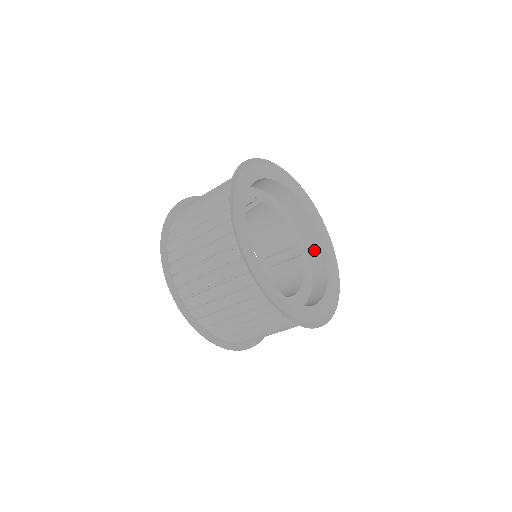
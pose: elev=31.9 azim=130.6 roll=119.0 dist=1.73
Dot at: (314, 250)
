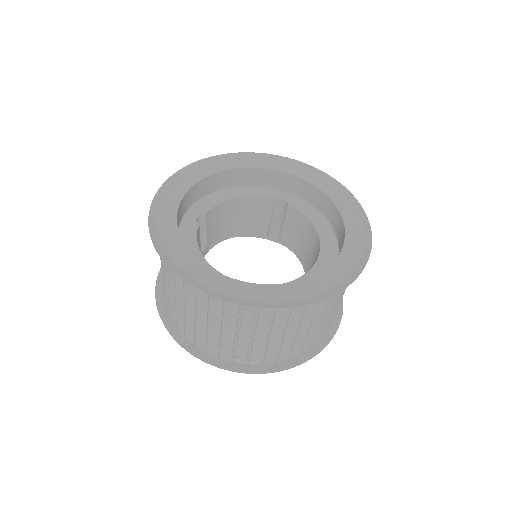
Dot at: (291, 186)
